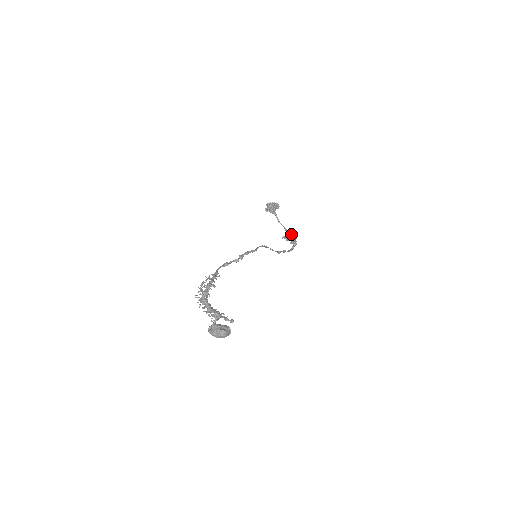
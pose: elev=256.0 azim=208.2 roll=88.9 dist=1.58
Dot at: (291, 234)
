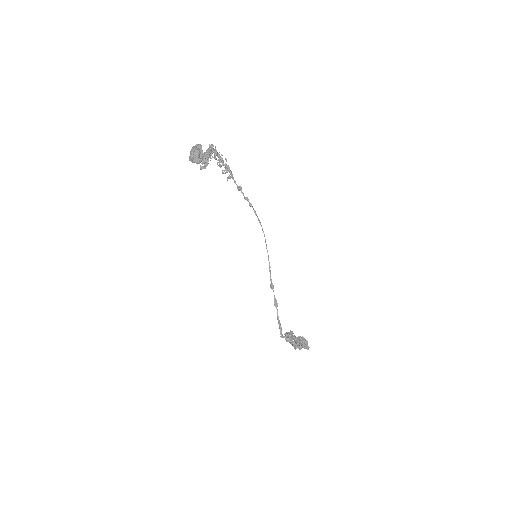
Dot at: occluded
